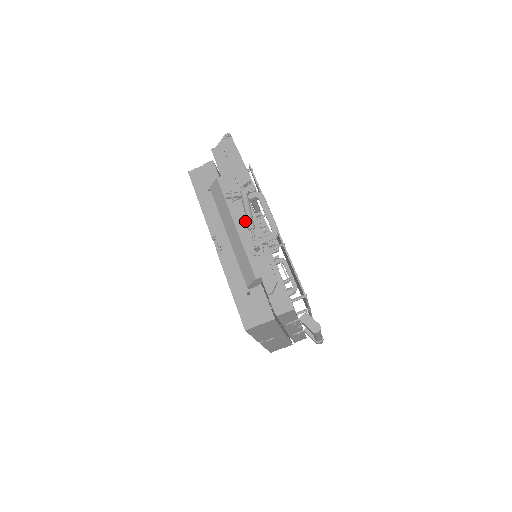
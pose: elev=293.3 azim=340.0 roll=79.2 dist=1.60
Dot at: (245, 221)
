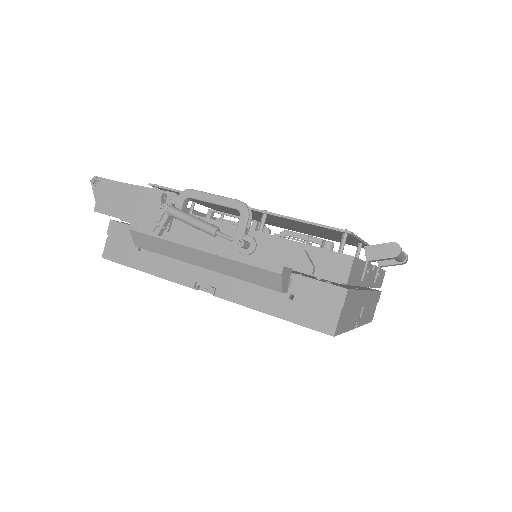
Dot at: (202, 234)
